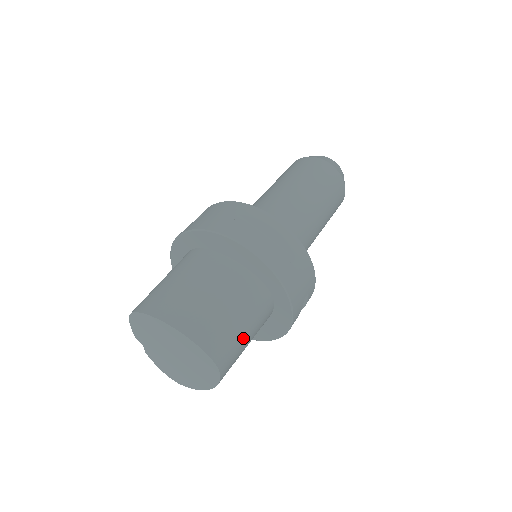
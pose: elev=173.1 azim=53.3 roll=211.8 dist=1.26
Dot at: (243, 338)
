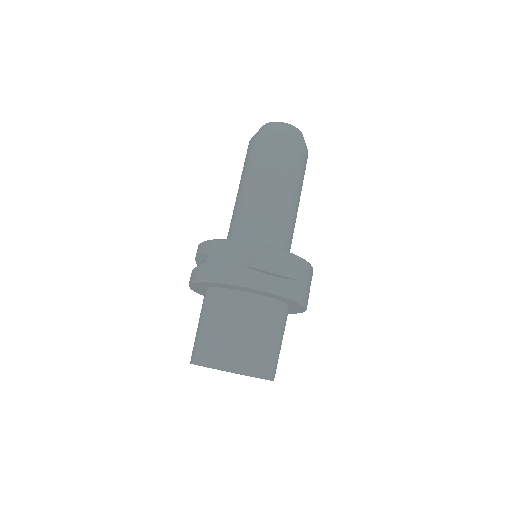
Dot at: (279, 348)
